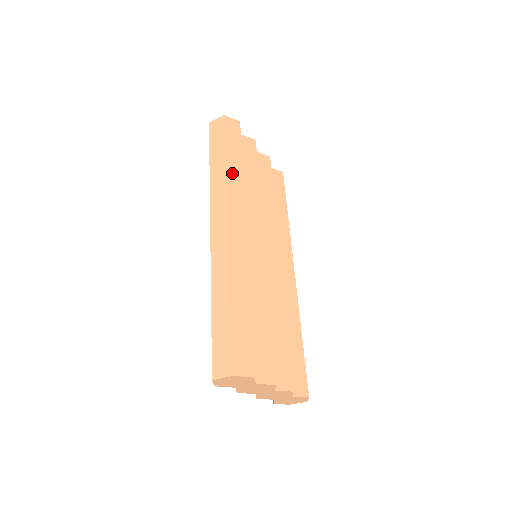
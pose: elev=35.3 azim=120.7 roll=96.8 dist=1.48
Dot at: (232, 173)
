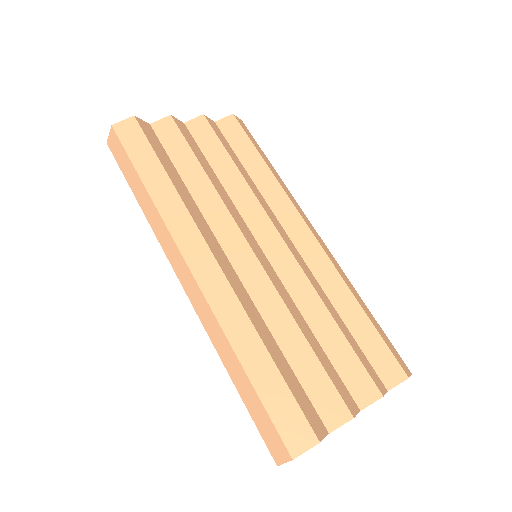
Dot at: (161, 197)
